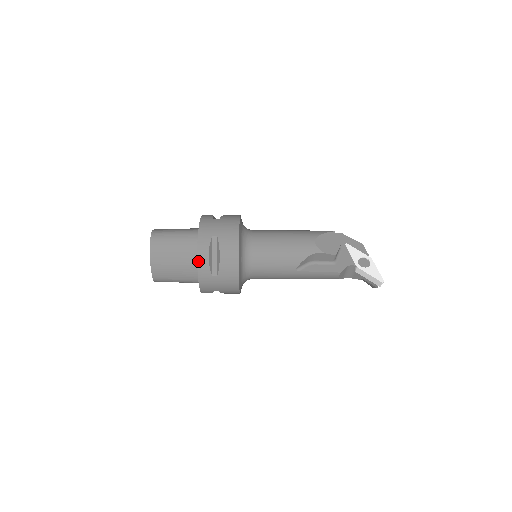
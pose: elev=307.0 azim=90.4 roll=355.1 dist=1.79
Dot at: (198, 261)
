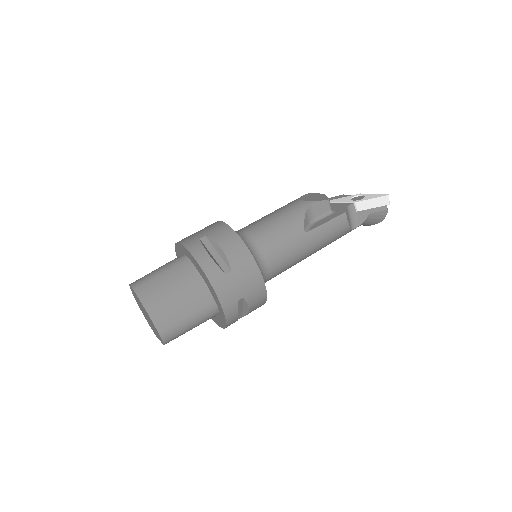
Dot at: (201, 265)
